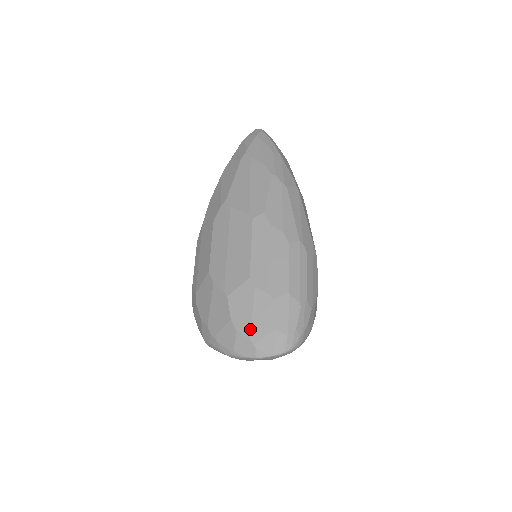
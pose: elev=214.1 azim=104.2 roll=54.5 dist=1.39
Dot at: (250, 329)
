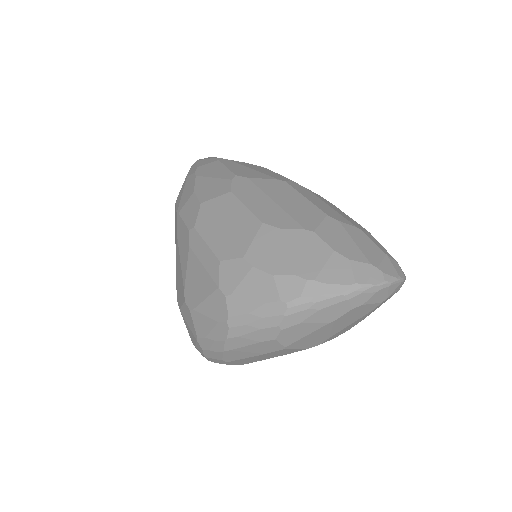
Dot at: (363, 255)
